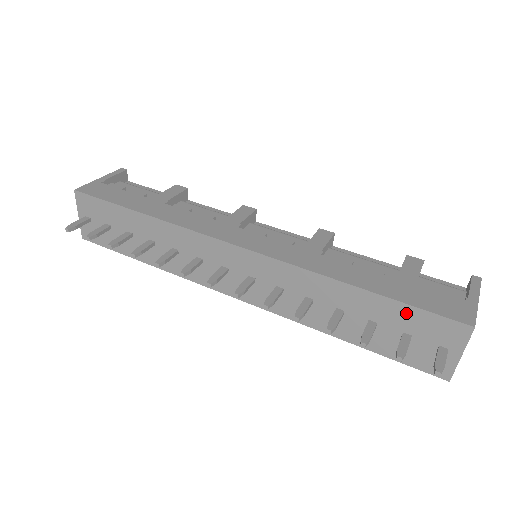
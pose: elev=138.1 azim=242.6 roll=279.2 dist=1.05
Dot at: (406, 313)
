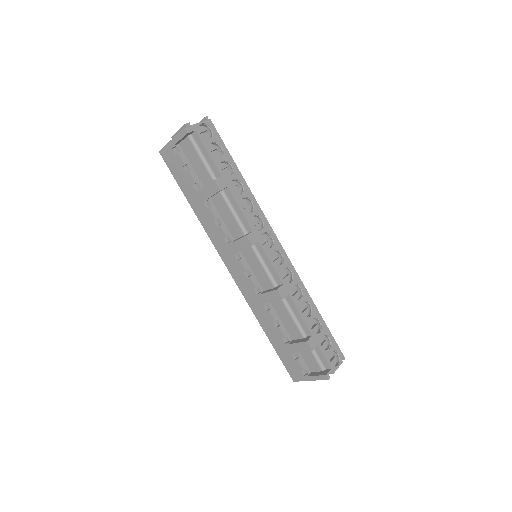
Dot at: occluded
